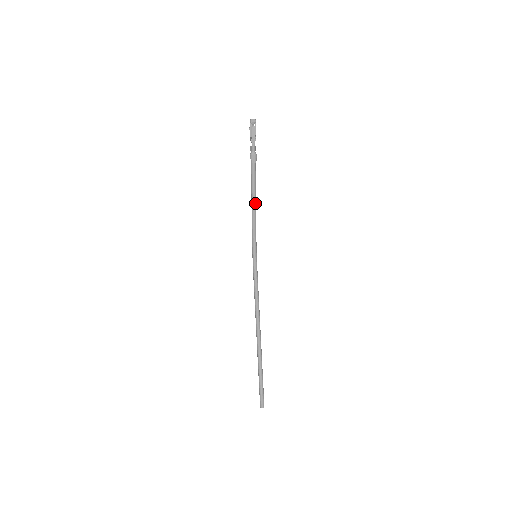
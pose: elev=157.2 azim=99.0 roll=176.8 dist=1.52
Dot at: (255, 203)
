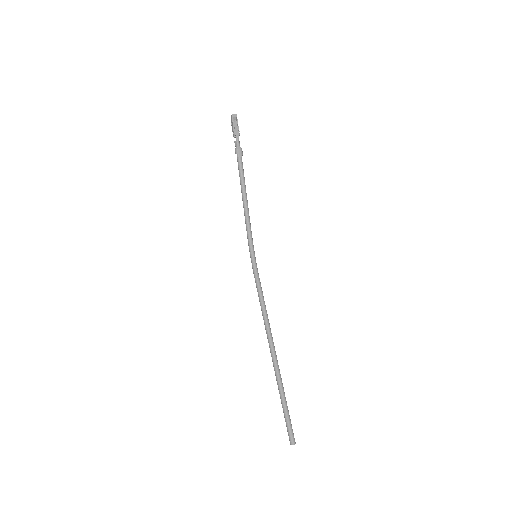
Dot at: (246, 200)
